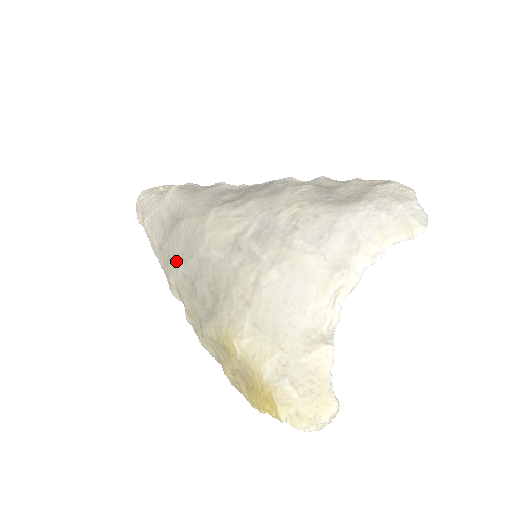
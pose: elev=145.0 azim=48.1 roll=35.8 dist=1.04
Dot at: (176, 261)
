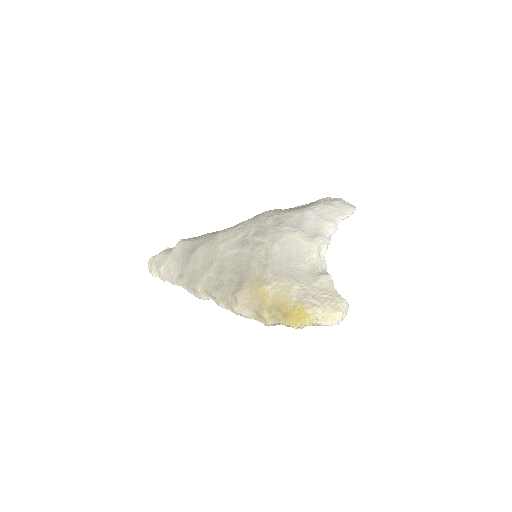
Dot at: (199, 274)
